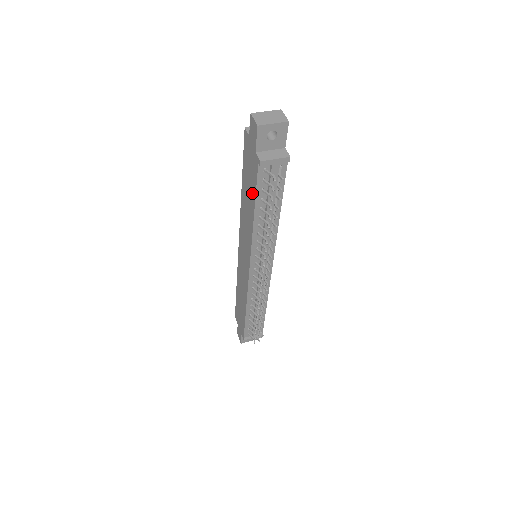
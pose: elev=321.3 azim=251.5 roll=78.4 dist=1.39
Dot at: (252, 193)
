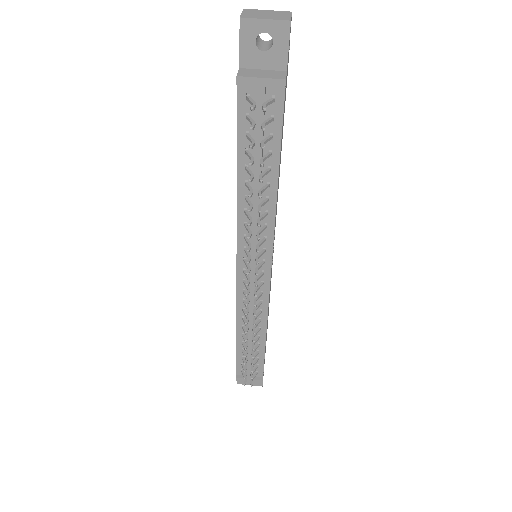
Dot at: occluded
